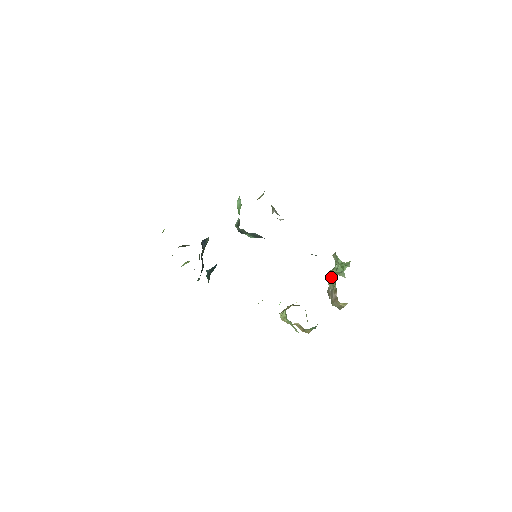
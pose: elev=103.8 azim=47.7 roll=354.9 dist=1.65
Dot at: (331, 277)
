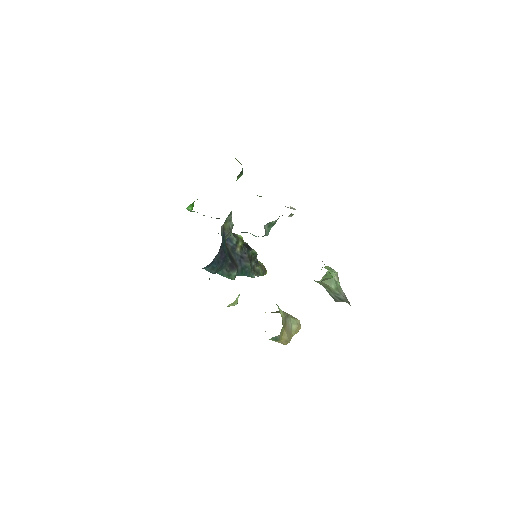
Dot at: occluded
